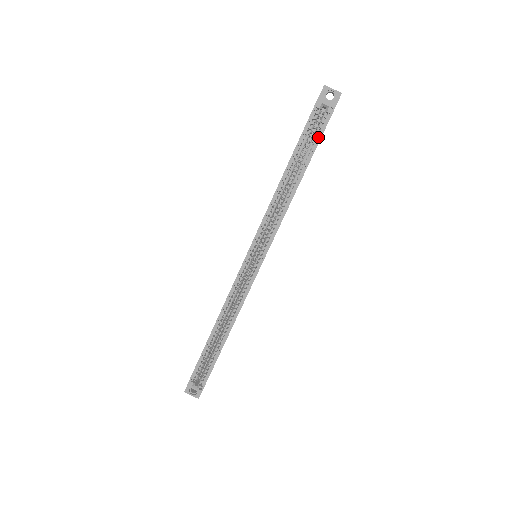
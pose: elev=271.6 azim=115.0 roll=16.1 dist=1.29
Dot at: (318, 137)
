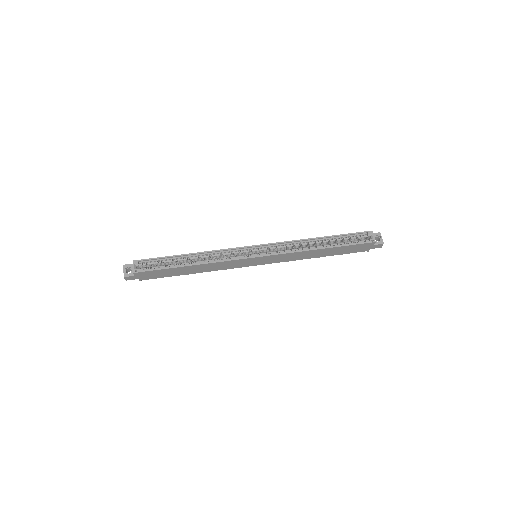
Dot at: (353, 244)
